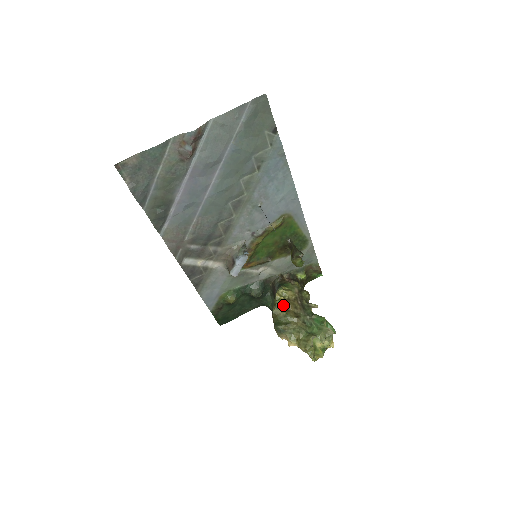
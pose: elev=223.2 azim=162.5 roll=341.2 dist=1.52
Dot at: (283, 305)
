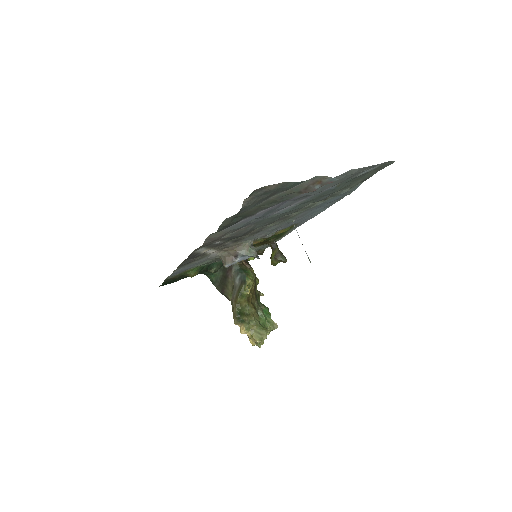
Dot at: (247, 296)
